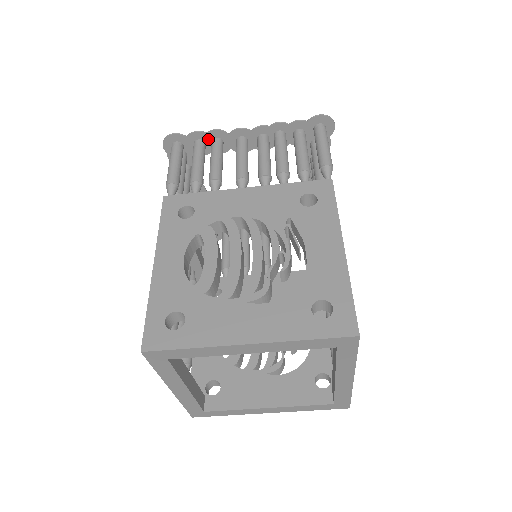
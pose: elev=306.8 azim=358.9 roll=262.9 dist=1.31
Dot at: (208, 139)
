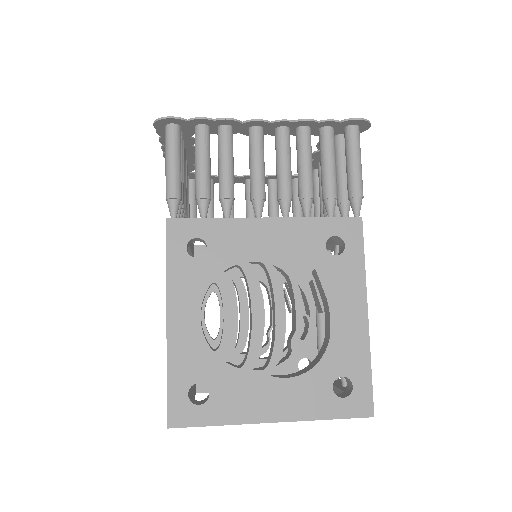
Dot at: (214, 124)
